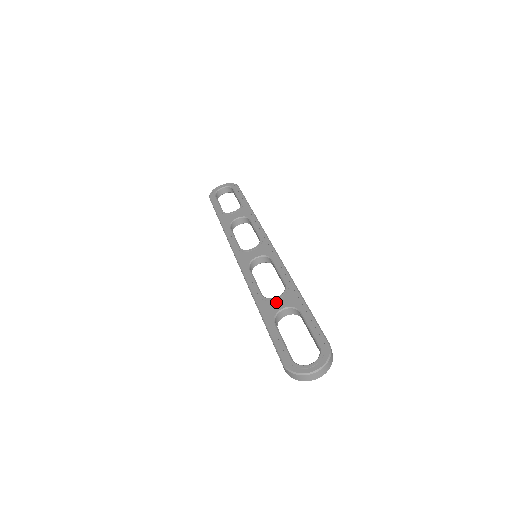
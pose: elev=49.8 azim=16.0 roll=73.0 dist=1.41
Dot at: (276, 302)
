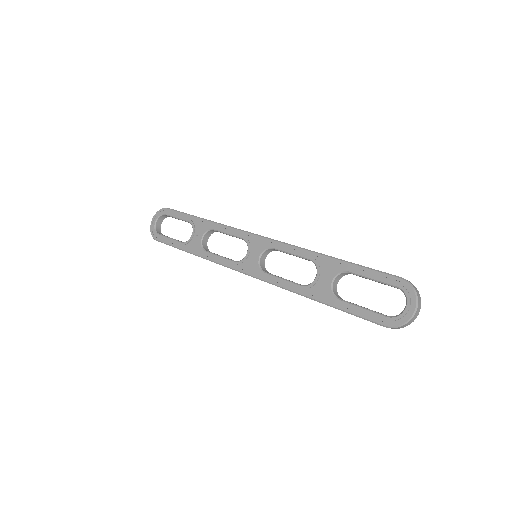
Dot at: (320, 281)
